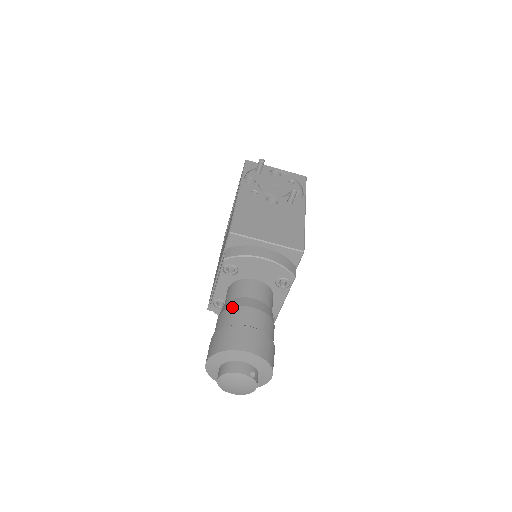
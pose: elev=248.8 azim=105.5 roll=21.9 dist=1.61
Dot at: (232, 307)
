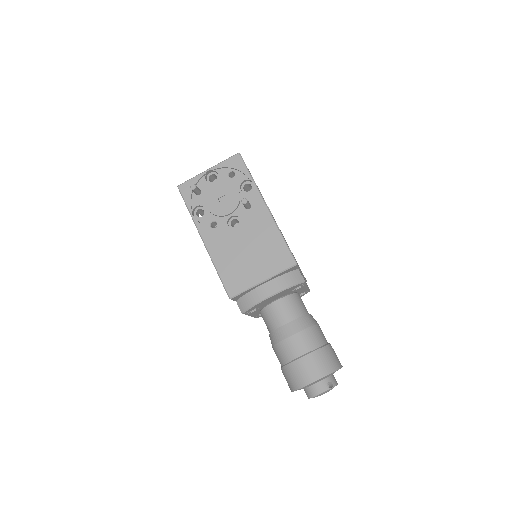
Dot at: (278, 343)
